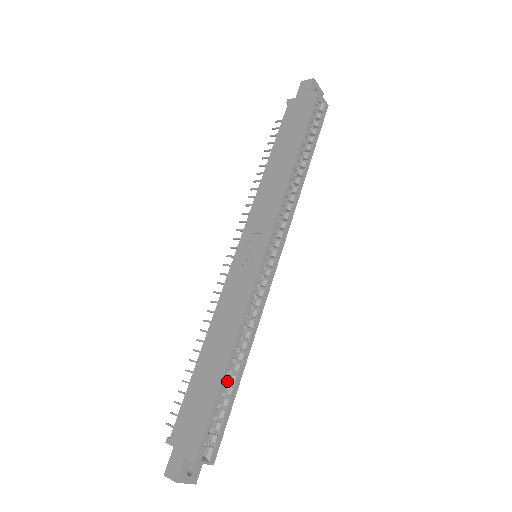
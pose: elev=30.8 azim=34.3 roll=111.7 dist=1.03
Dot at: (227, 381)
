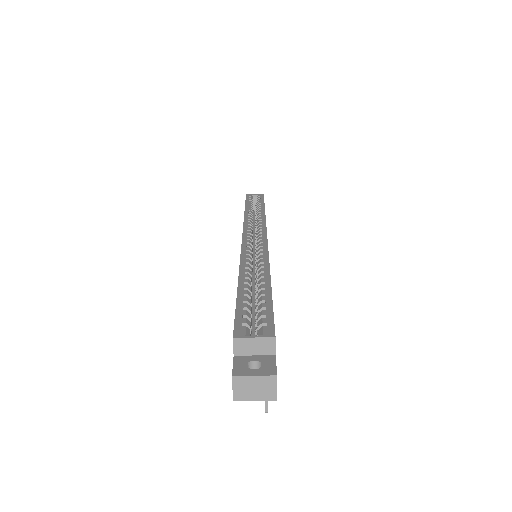
Dot at: occluded
